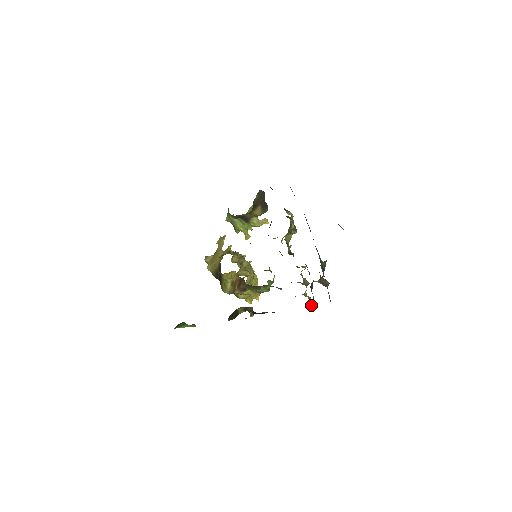
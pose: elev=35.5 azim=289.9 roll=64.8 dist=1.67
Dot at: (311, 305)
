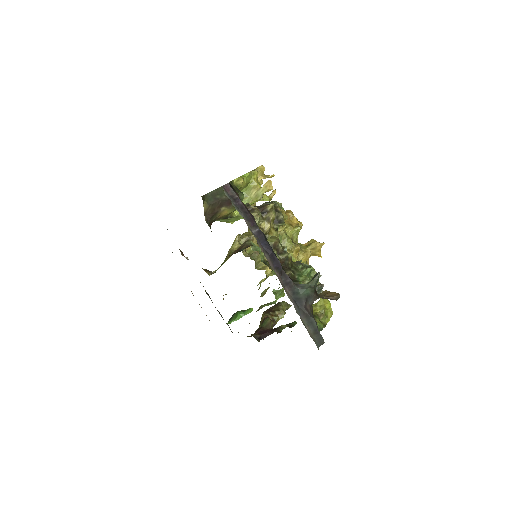
Dot at: (326, 320)
